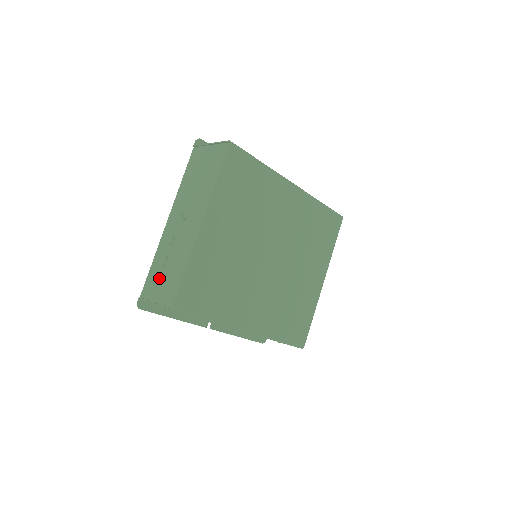
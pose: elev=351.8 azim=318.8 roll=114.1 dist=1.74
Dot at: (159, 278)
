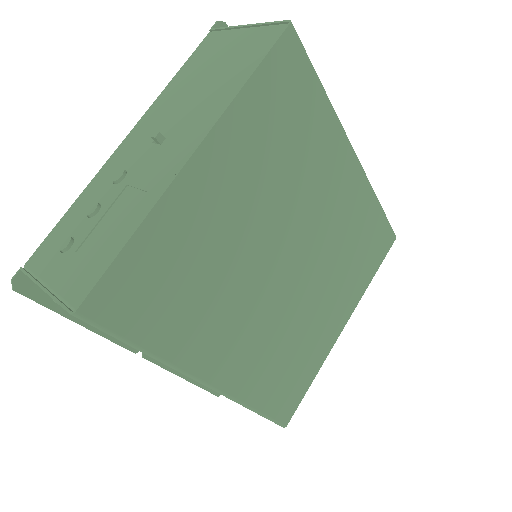
Dot at: (71, 240)
